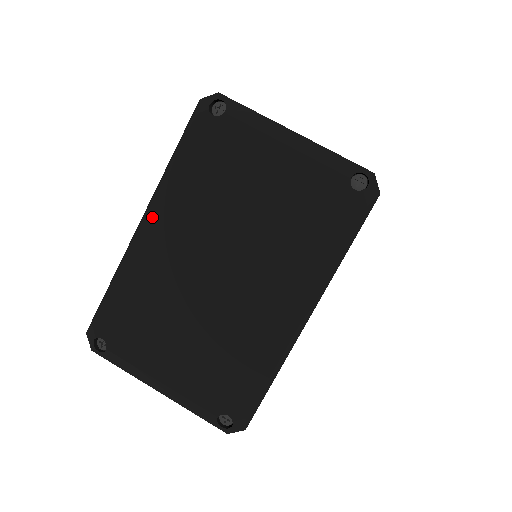
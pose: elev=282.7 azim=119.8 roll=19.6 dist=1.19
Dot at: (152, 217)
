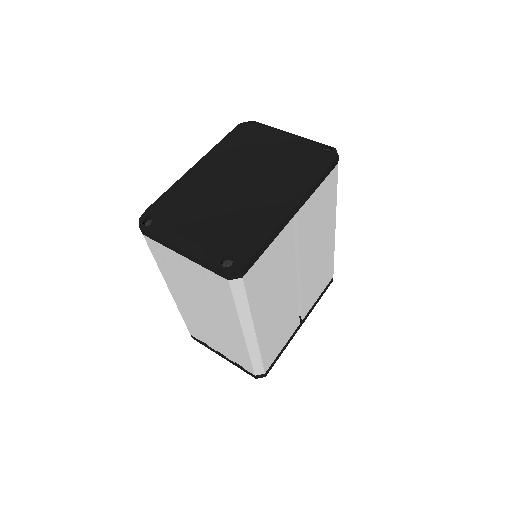
Dot at: (204, 160)
